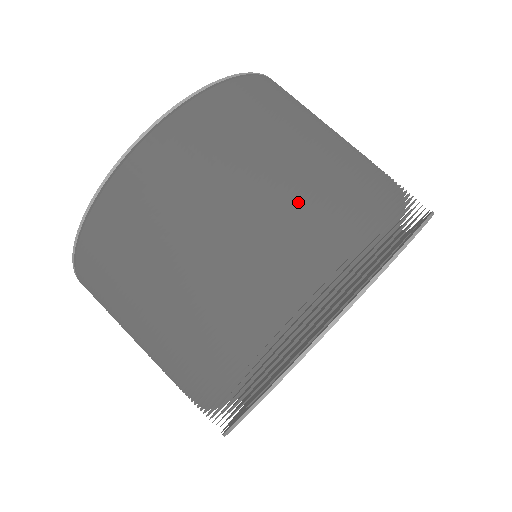
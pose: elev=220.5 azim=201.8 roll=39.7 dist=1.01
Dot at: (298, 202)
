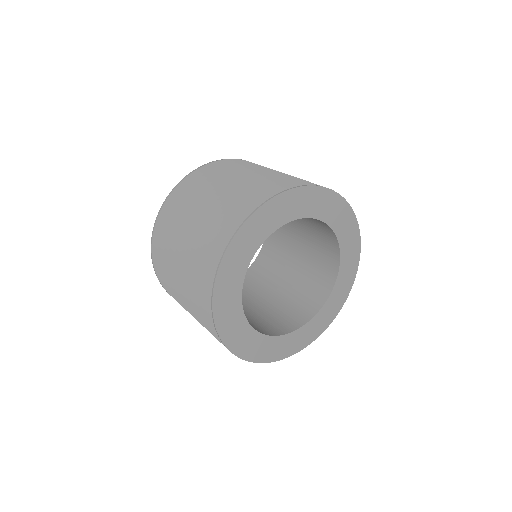
Dot at: (282, 174)
